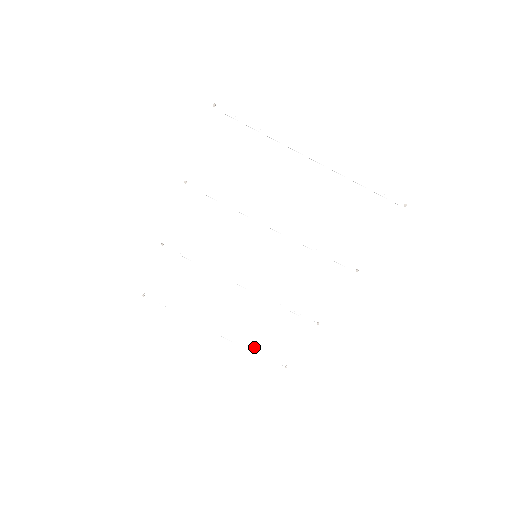
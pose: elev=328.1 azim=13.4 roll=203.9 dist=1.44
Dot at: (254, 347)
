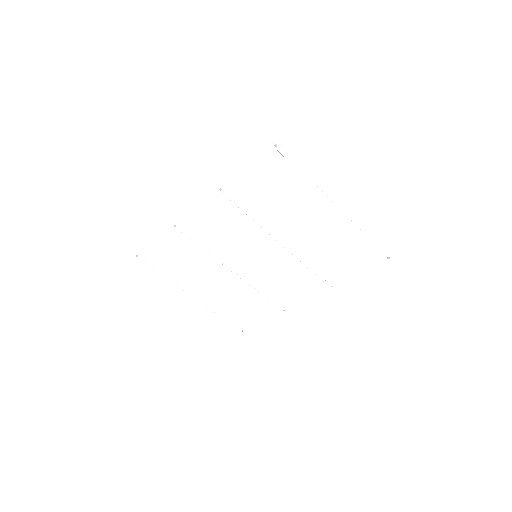
Dot at: (222, 313)
